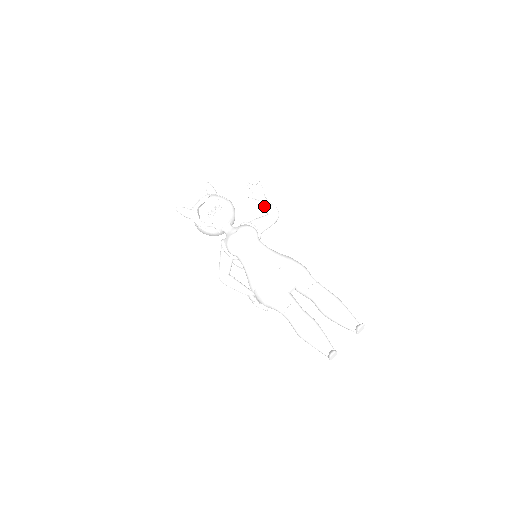
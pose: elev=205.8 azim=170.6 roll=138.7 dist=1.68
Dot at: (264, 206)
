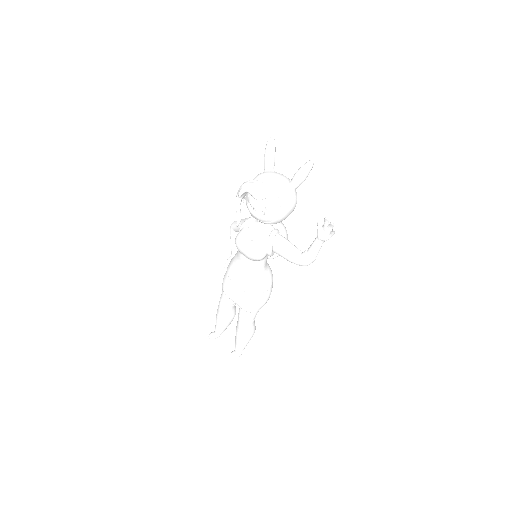
Dot at: (310, 246)
